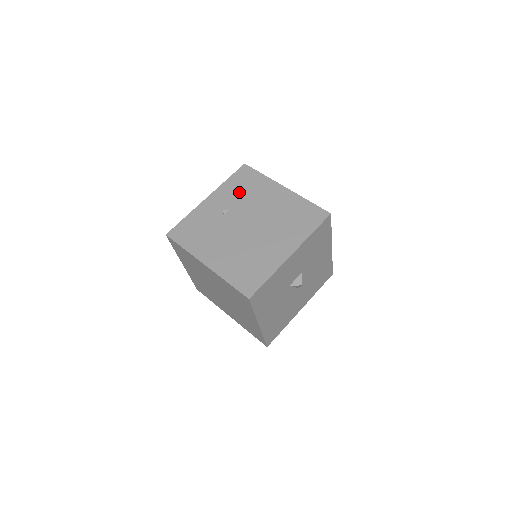
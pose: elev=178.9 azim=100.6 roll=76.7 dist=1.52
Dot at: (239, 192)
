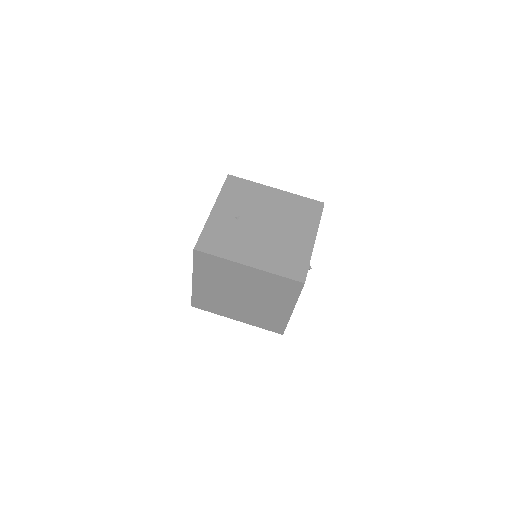
Dot at: (239, 199)
